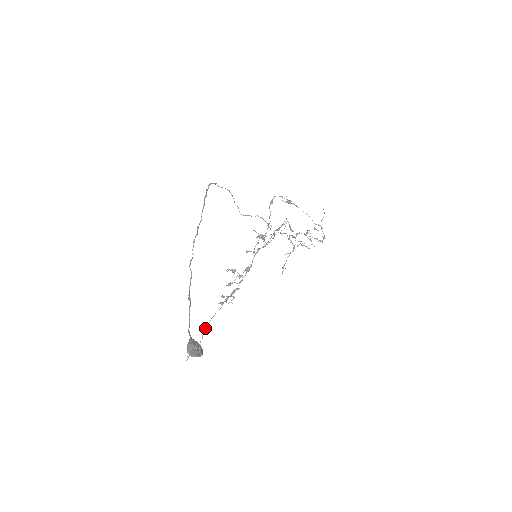
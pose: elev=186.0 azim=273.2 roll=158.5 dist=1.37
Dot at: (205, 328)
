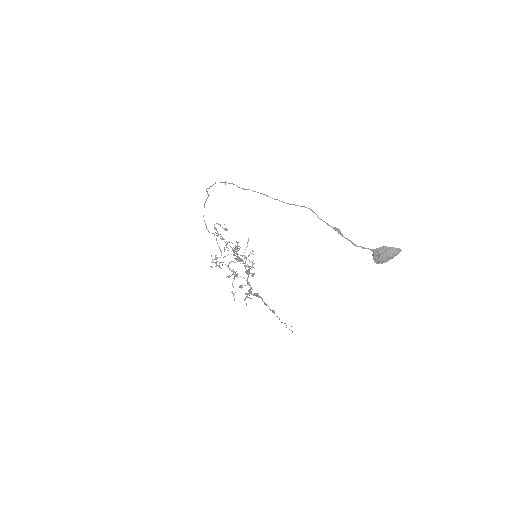
Dot at: (273, 310)
